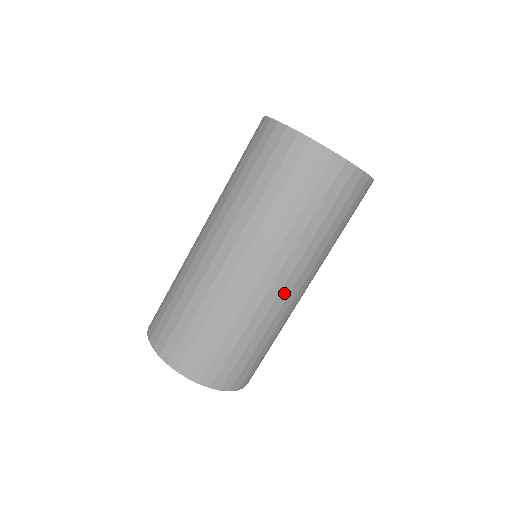
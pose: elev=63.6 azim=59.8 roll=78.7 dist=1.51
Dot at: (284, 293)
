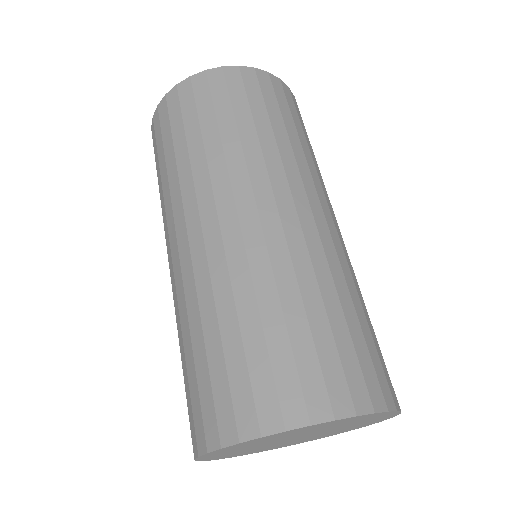
Dot at: (269, 218)
